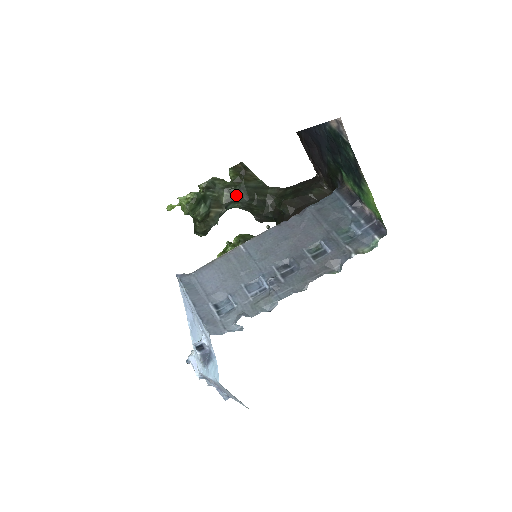
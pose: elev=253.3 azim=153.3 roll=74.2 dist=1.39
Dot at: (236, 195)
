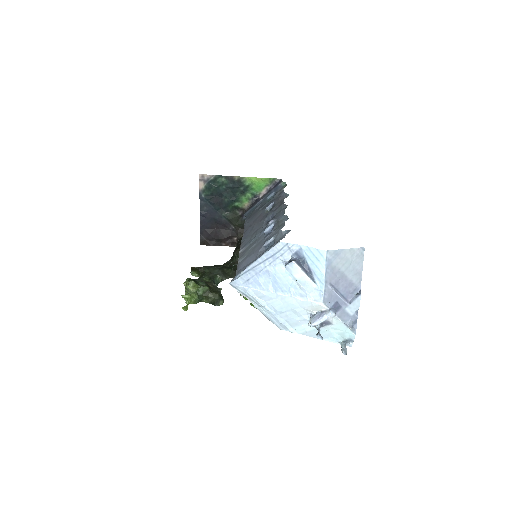
Dot at: (210, 273)
